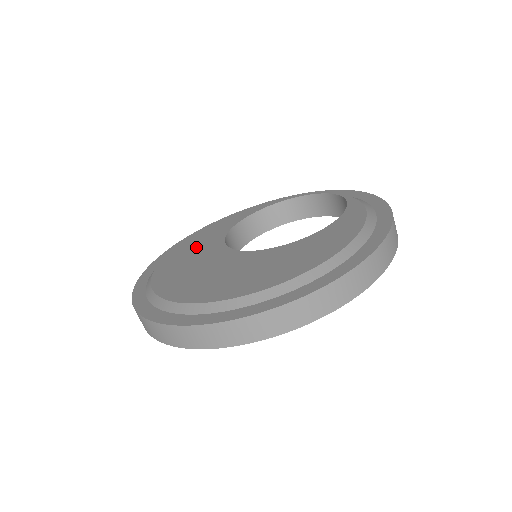
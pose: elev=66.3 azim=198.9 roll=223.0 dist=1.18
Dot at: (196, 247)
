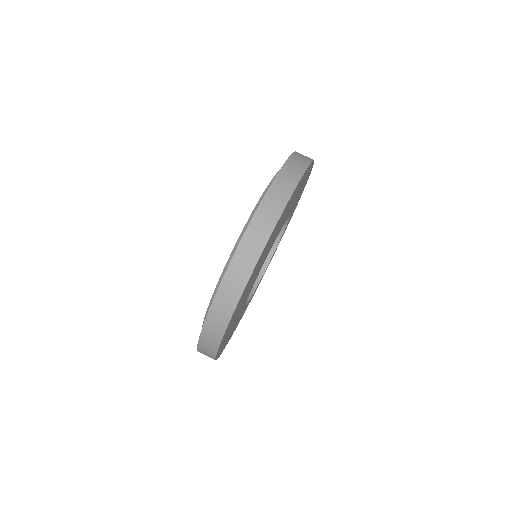
Dot at: occluded
